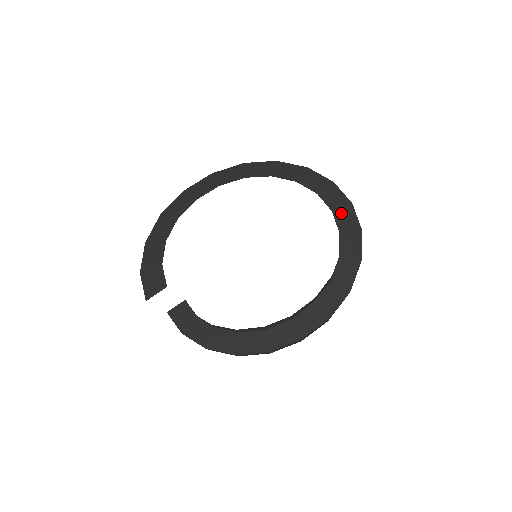
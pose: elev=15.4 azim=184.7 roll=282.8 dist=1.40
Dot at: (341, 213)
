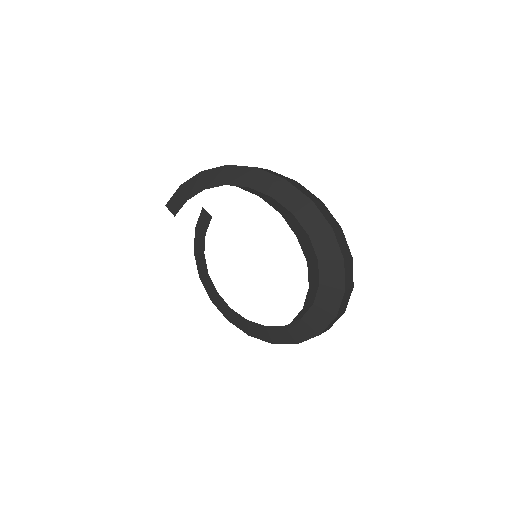
Dot at: (319, 312)
